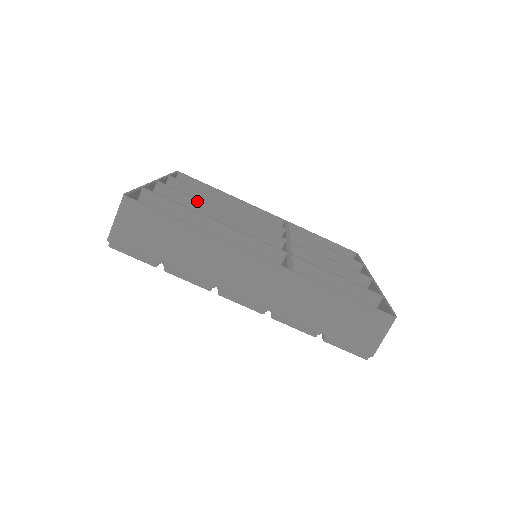
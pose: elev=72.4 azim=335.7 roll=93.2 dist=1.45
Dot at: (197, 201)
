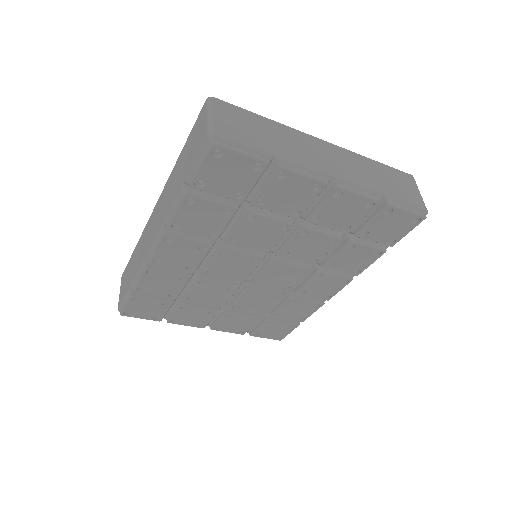
Dot at: occluded
